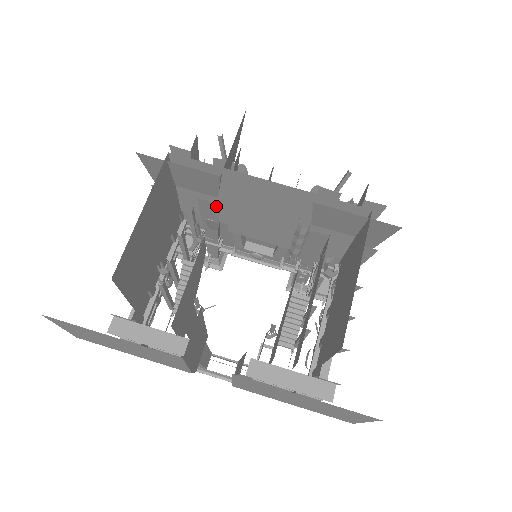
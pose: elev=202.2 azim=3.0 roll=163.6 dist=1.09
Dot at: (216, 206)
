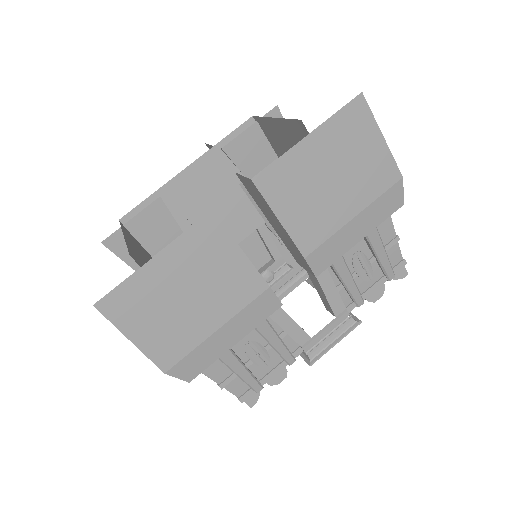
Dot at: occluded
